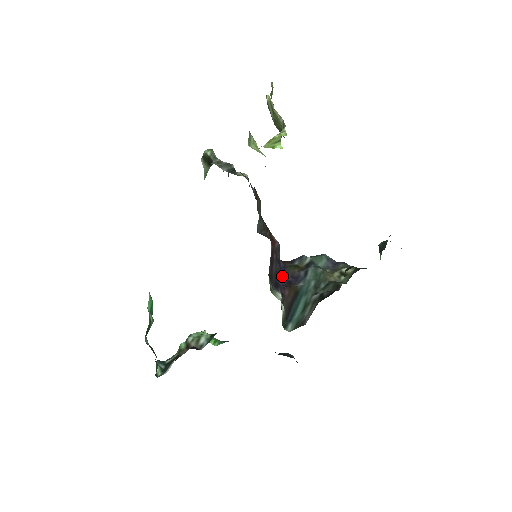
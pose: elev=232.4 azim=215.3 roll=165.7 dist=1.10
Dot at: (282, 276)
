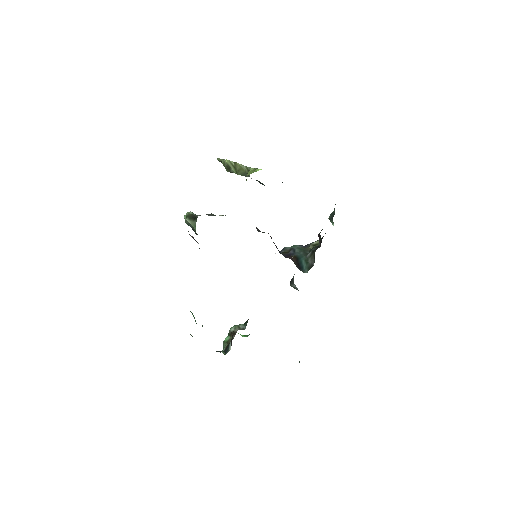
Dot at: occluded
